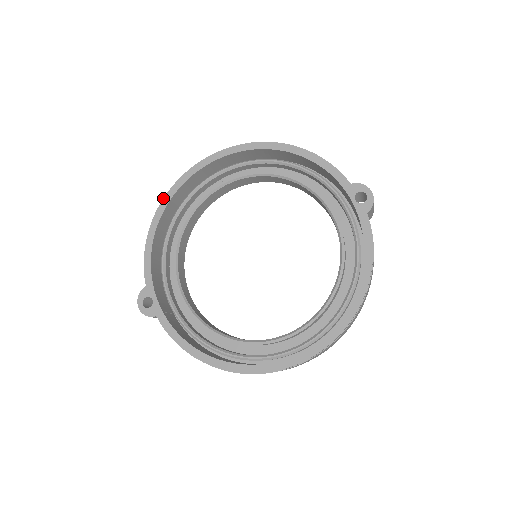
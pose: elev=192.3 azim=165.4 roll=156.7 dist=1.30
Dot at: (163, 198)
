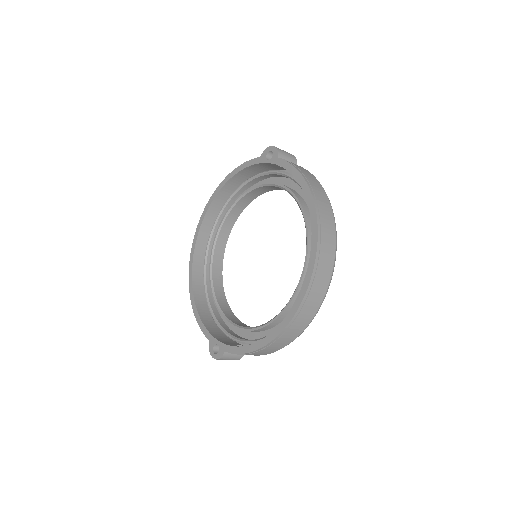
Dot at: occluded
